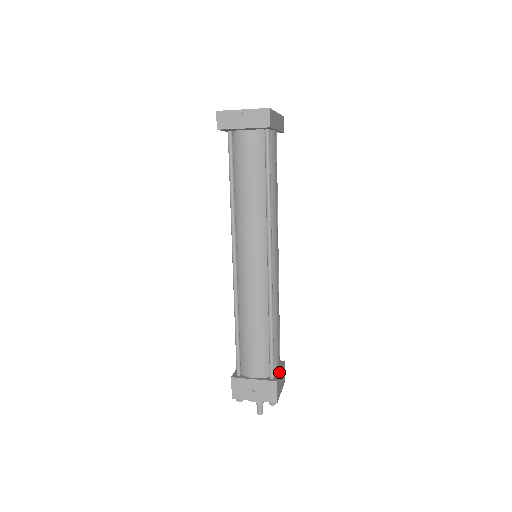
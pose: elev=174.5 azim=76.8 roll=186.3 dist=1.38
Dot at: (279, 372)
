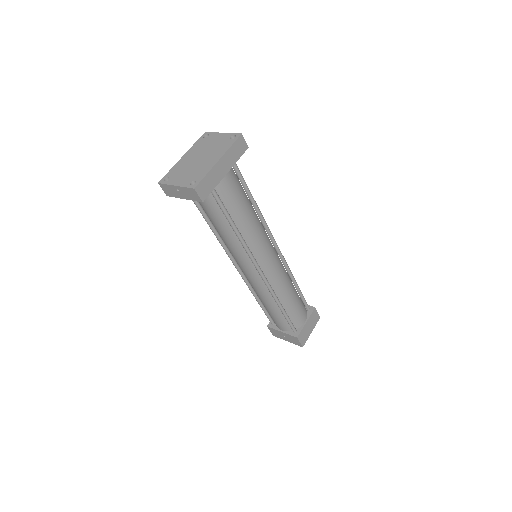
Dot at: (303, 325)
